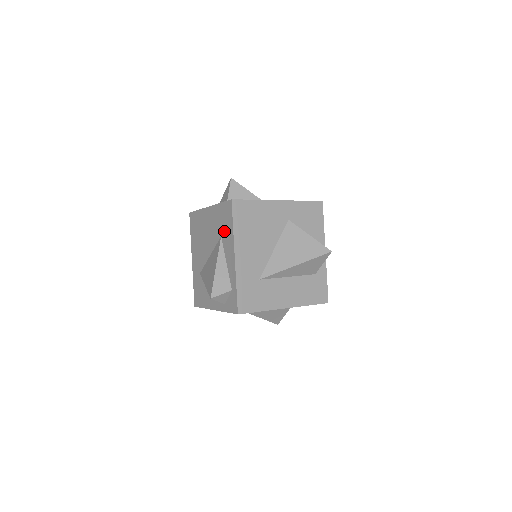
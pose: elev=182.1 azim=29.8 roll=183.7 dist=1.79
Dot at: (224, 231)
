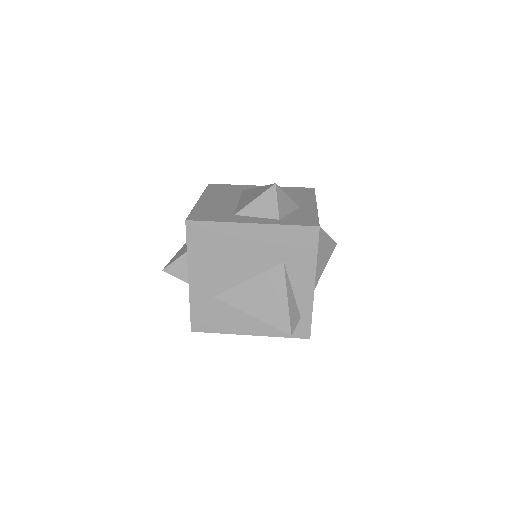
Dot at: (294, 258)
